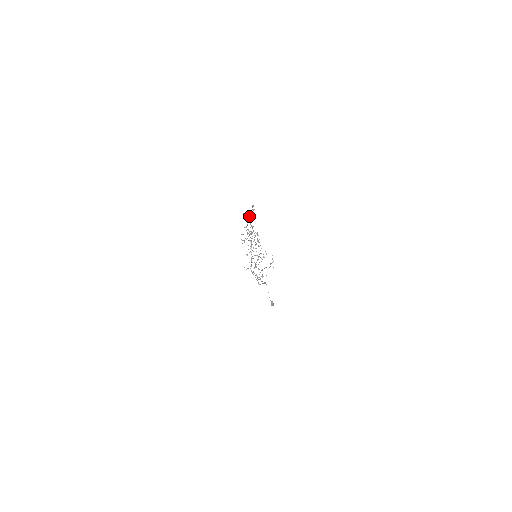
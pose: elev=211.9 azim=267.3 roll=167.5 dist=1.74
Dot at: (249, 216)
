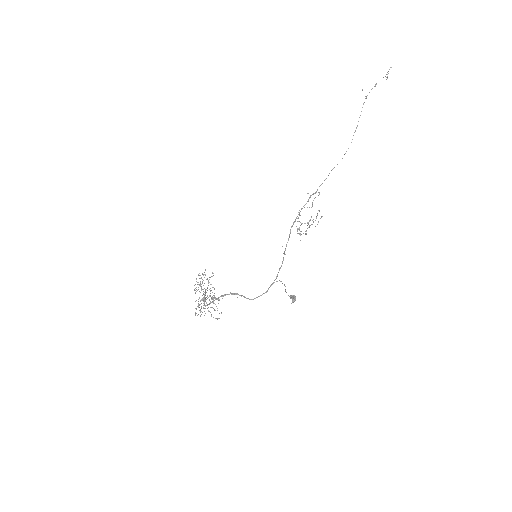
Dot at: occluded
